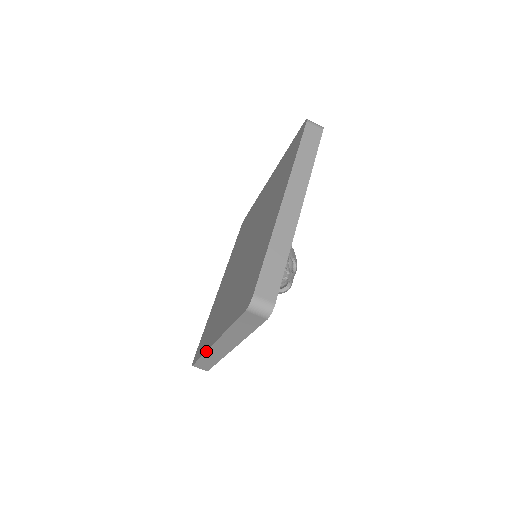
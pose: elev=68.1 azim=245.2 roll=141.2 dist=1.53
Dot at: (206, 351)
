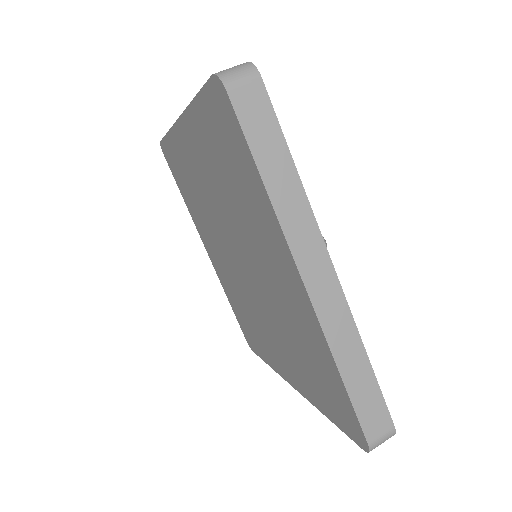
Dot at: (324, 338)
